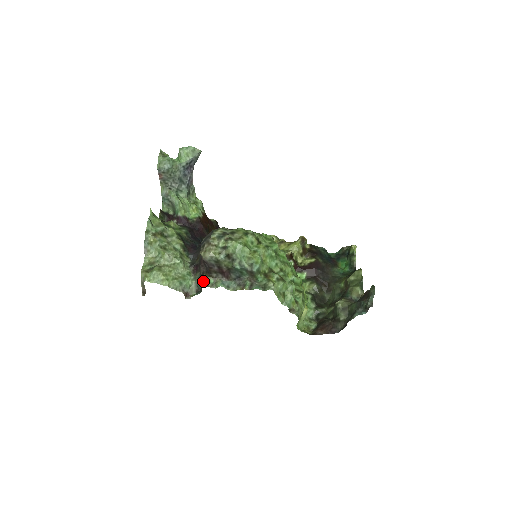
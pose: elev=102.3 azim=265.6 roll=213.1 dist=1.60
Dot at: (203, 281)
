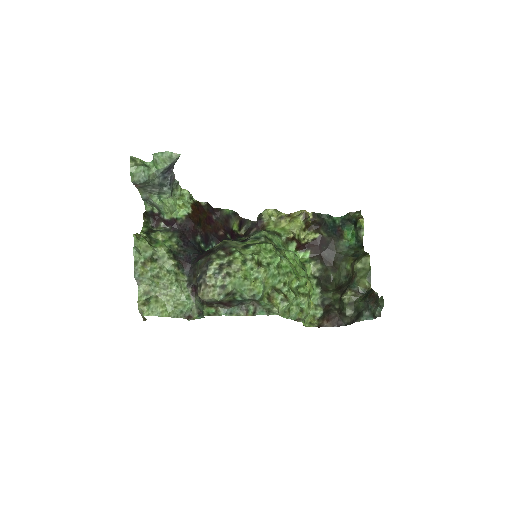
Dot at: (204, 311)
